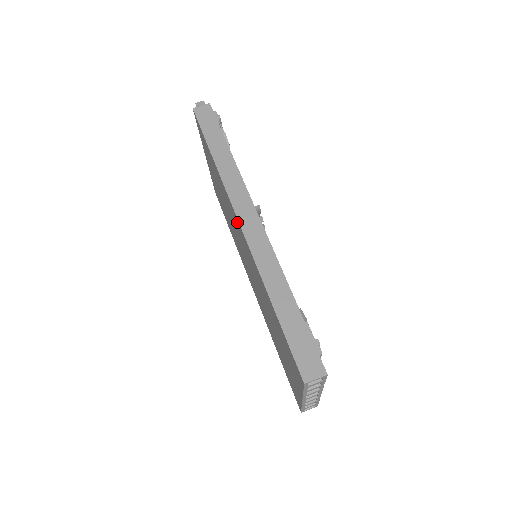
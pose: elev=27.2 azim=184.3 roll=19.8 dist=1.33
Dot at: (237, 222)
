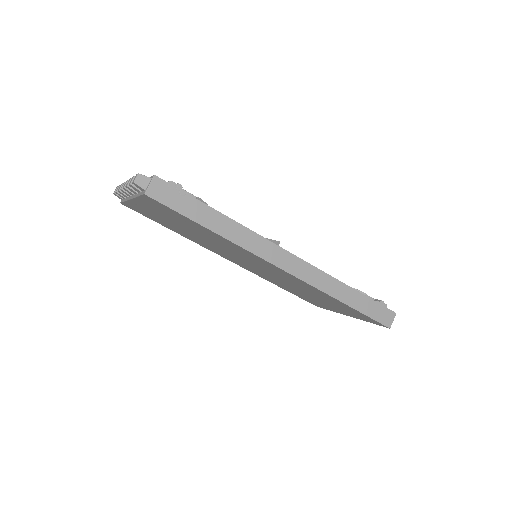
Dot at: (272, 266)
